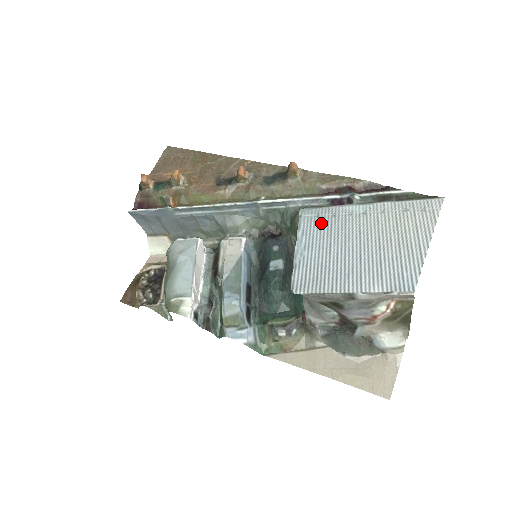
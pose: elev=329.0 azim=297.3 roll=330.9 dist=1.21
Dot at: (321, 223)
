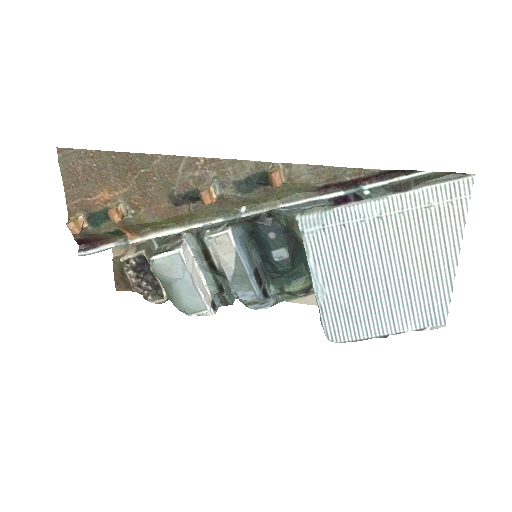
Dot at: (331, 241)
